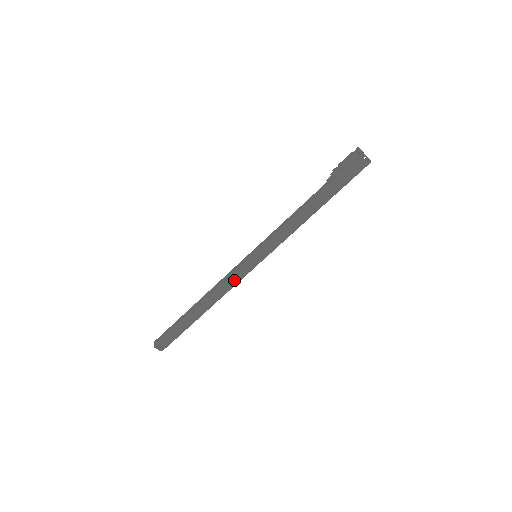
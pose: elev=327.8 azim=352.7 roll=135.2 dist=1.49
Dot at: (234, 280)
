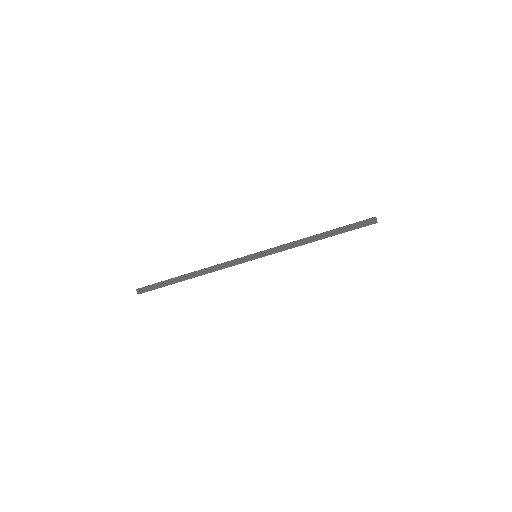
Dot at: occluded
